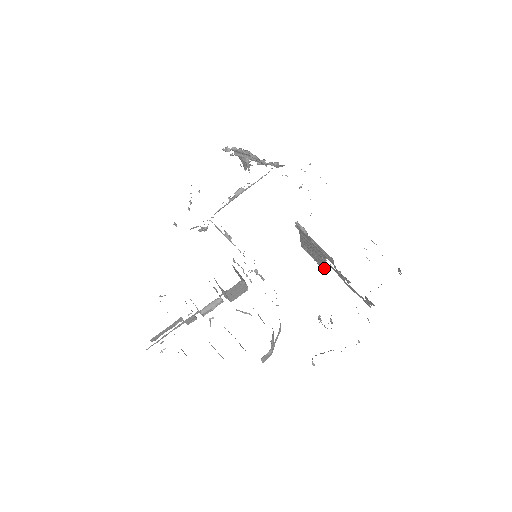
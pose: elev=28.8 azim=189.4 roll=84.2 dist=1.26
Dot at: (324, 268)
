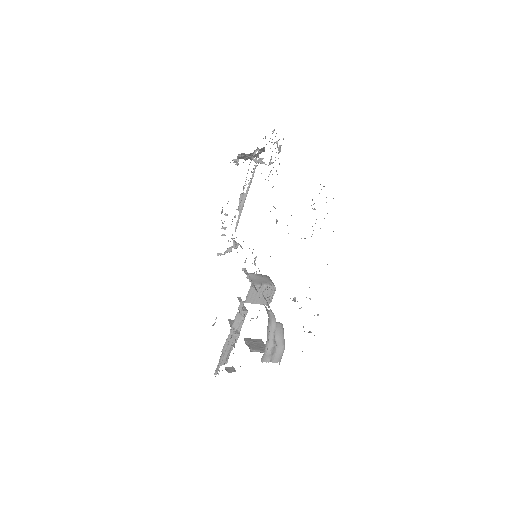
Dot at: occluded
